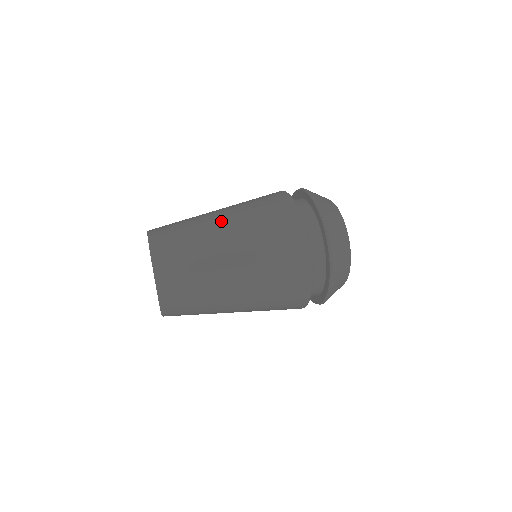
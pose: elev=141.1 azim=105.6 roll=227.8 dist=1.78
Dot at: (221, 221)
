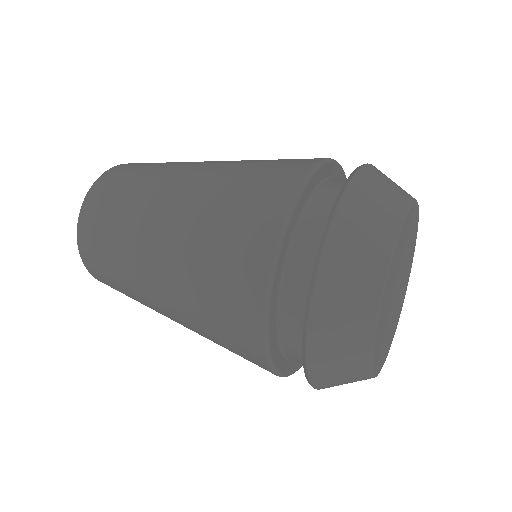
Dot at: (168, 202)
